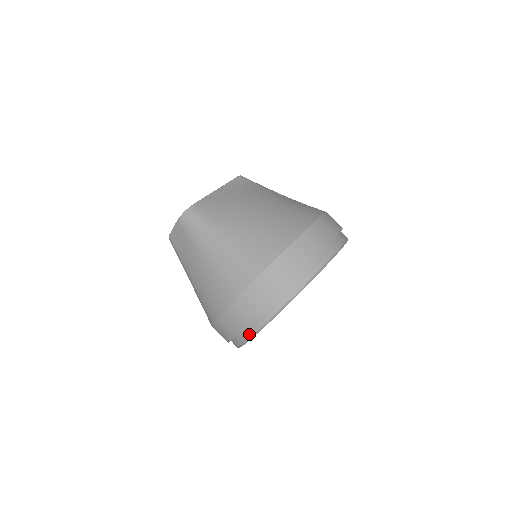
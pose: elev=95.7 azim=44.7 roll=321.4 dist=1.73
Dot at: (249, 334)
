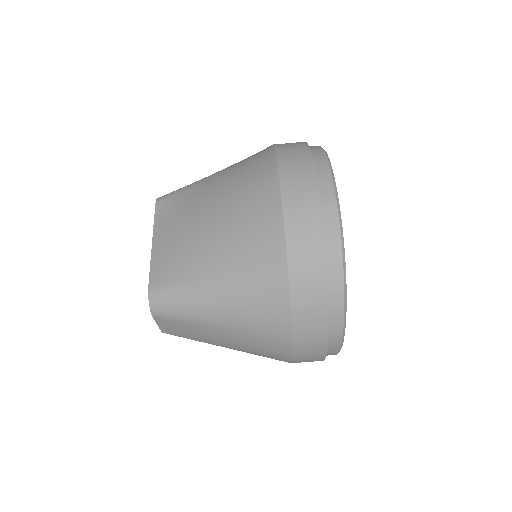
Dot at: (337, 344)
